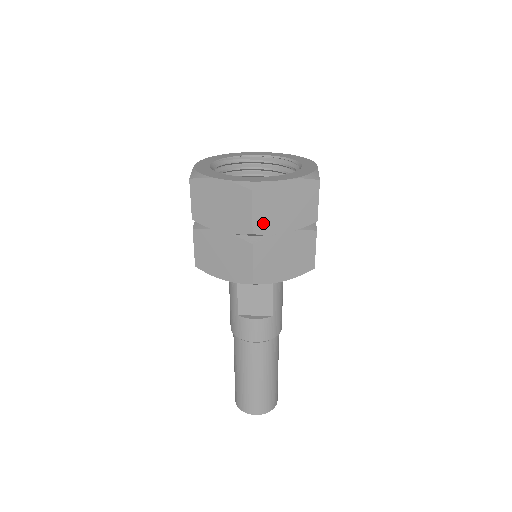
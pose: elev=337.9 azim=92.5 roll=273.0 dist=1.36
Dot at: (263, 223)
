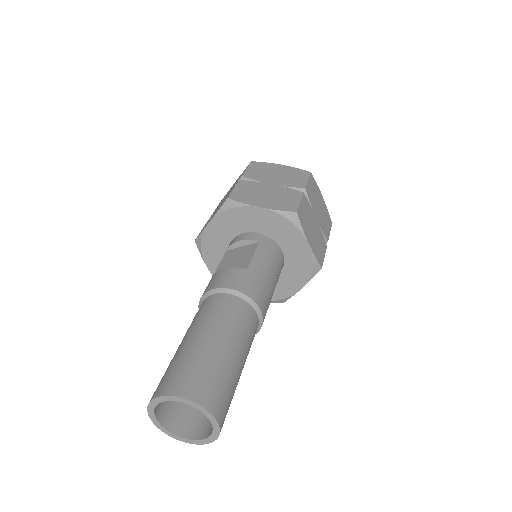
Dot at: (253, 175)
